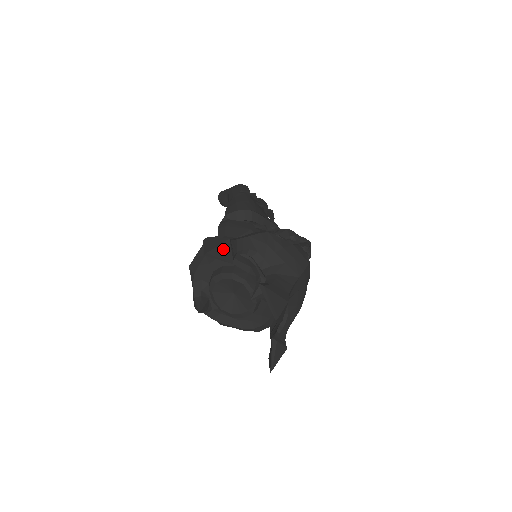
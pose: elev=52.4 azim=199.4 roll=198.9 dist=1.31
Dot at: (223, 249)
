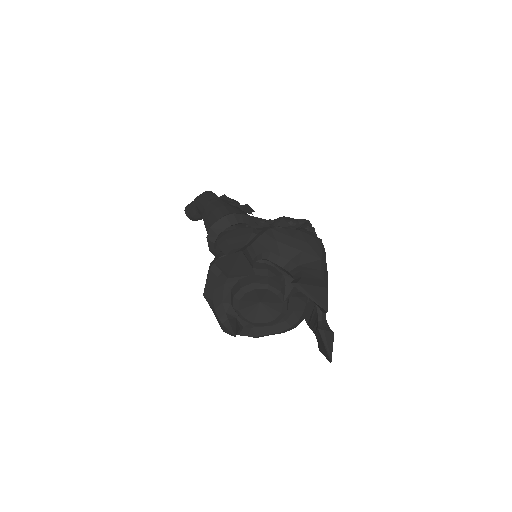
Dot at: (241, 264)
